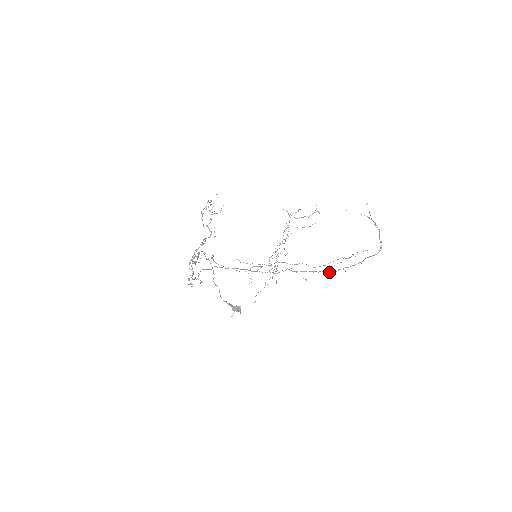
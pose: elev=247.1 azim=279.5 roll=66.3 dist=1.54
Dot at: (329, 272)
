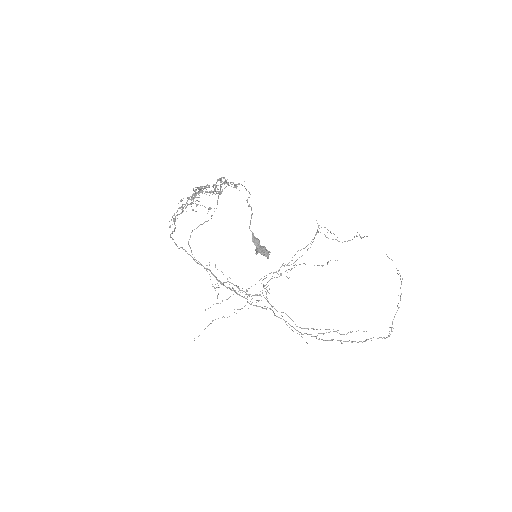
Dot at: occluded
